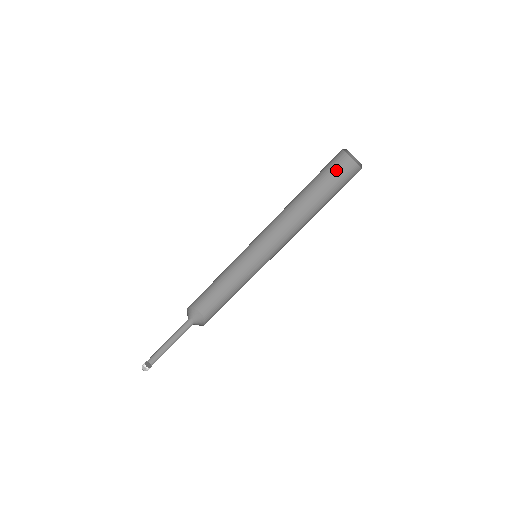
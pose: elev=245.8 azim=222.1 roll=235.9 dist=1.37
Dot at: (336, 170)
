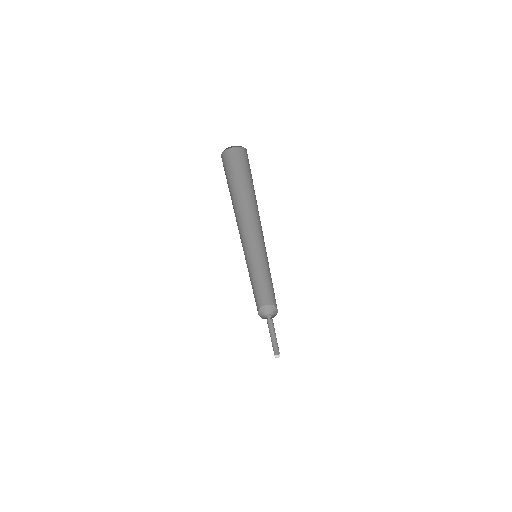
Dot at: (246, 163)
